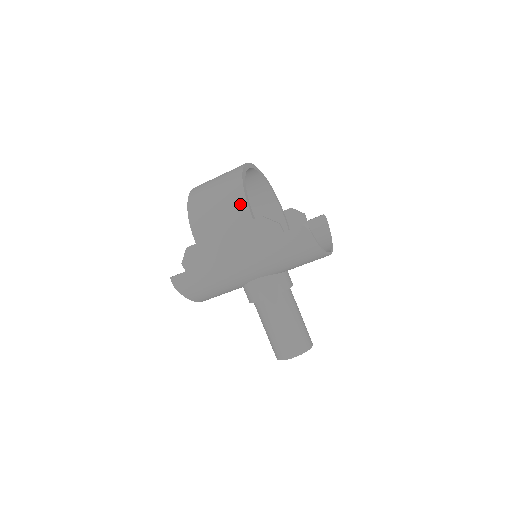
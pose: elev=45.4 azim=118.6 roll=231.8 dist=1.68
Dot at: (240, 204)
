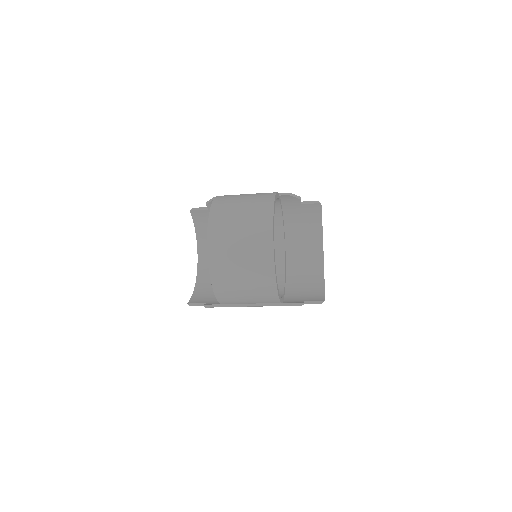
Dot at: (272, 298)
